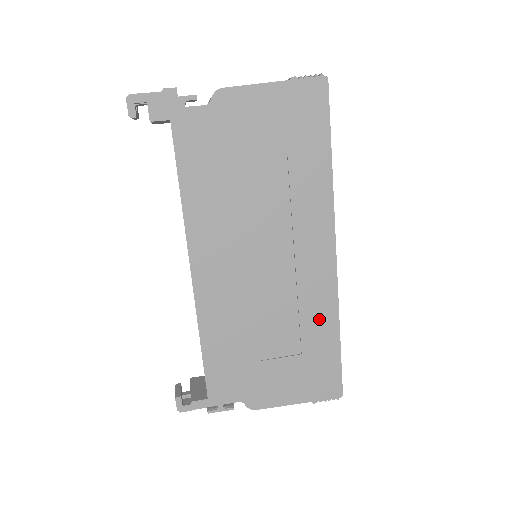
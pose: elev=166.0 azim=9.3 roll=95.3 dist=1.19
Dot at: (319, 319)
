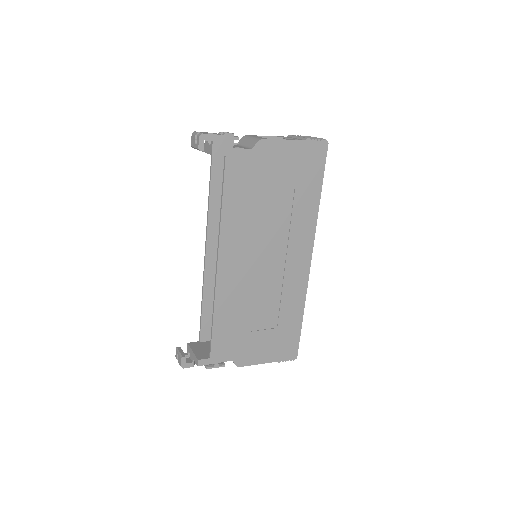
Dot at: (293, 304)
